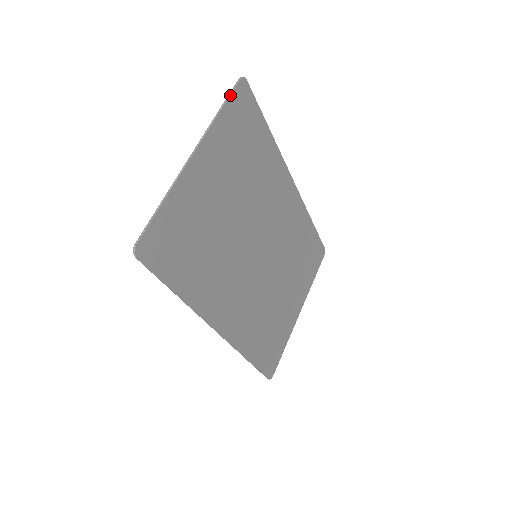
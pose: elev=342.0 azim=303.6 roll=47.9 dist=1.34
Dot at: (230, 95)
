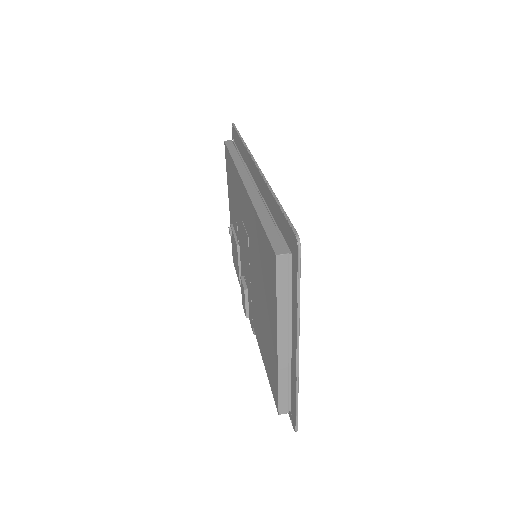
Dot at: (300, 276)
